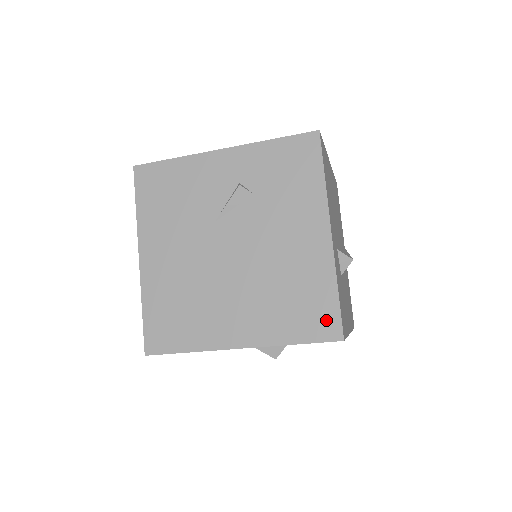
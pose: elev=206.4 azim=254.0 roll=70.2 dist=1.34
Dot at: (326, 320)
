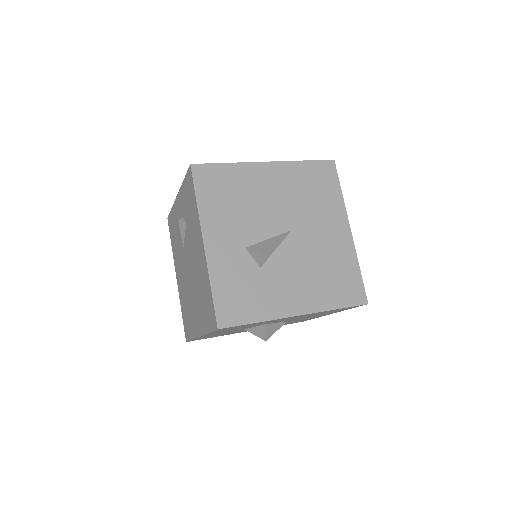
Dot at: (212, 313)
